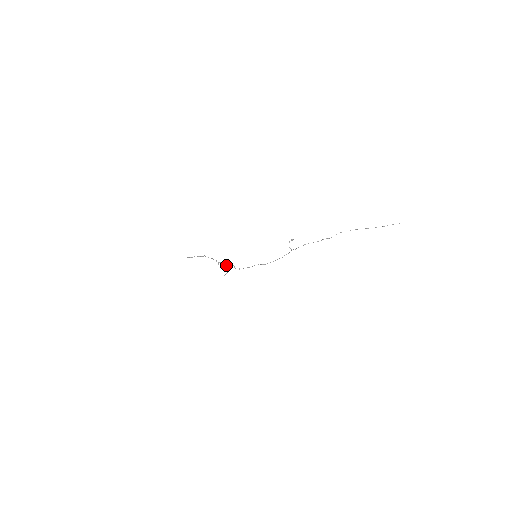
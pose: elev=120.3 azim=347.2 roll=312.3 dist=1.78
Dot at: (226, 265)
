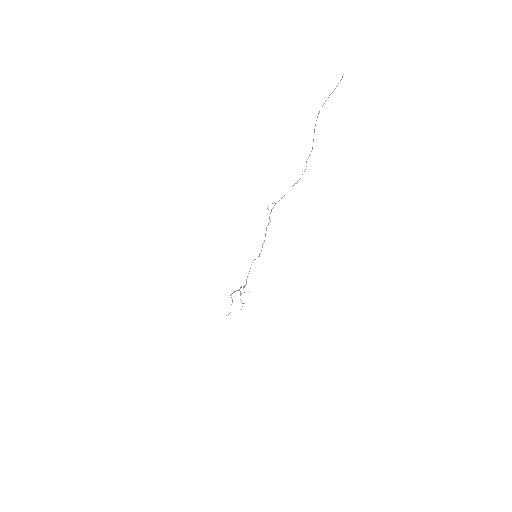
Dot at: (240, 292)
